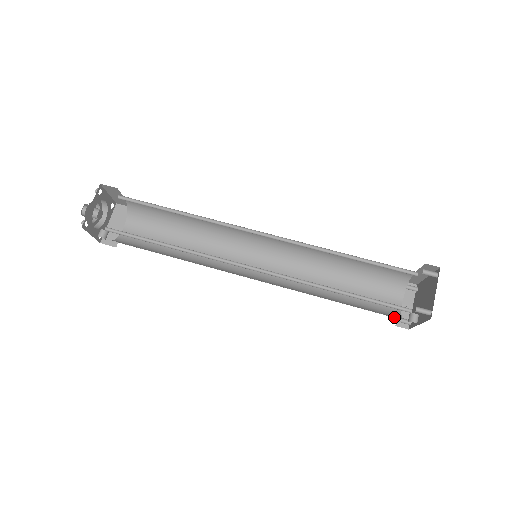
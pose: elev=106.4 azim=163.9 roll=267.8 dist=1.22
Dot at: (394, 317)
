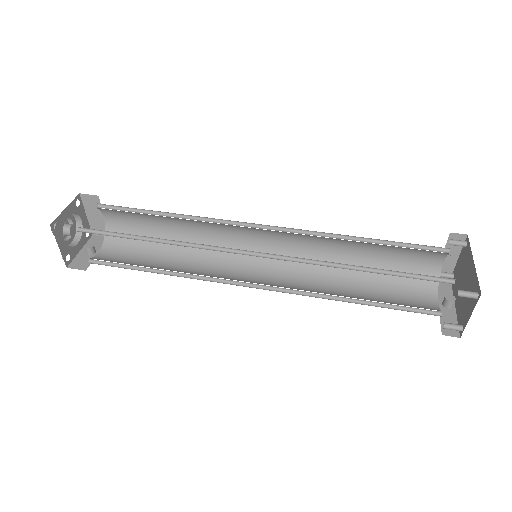
Dot at: (430, 282)
